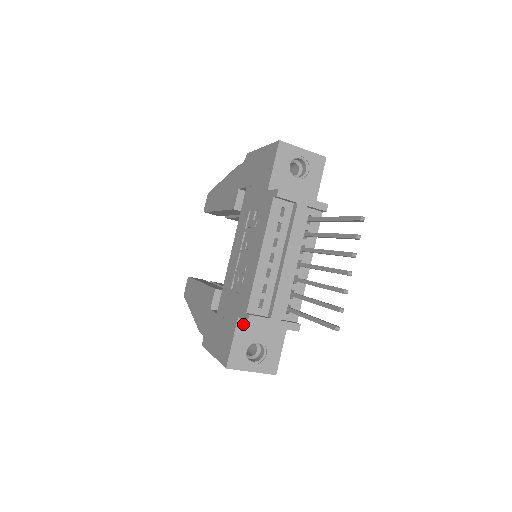
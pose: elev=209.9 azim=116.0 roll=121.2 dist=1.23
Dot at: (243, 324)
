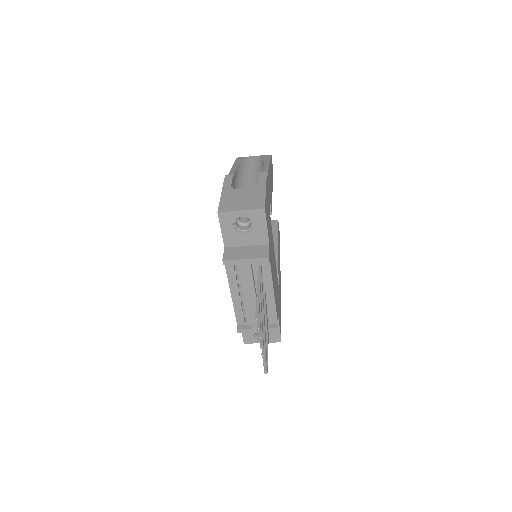
Dot at: occluded
